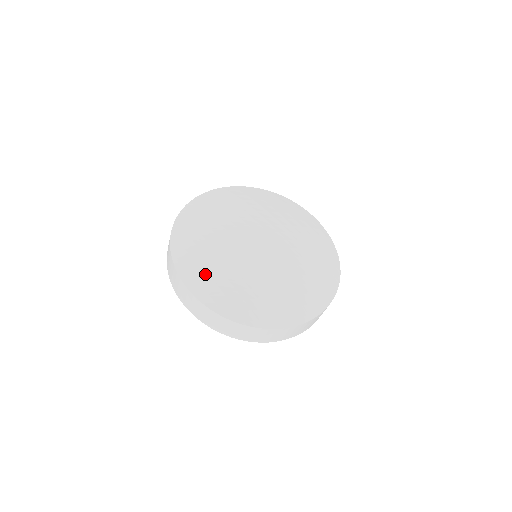
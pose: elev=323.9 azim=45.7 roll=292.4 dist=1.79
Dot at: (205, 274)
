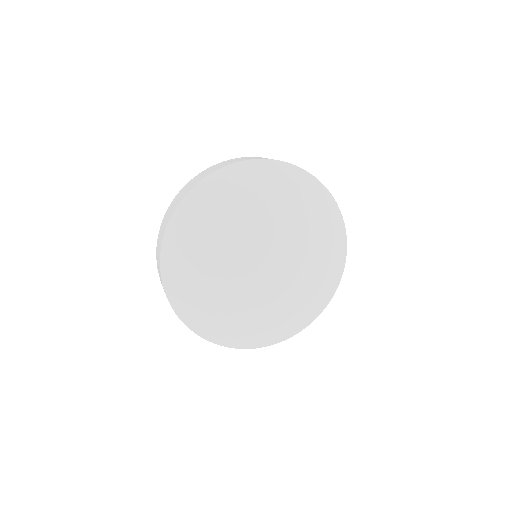
Dot at: (205, 314)
